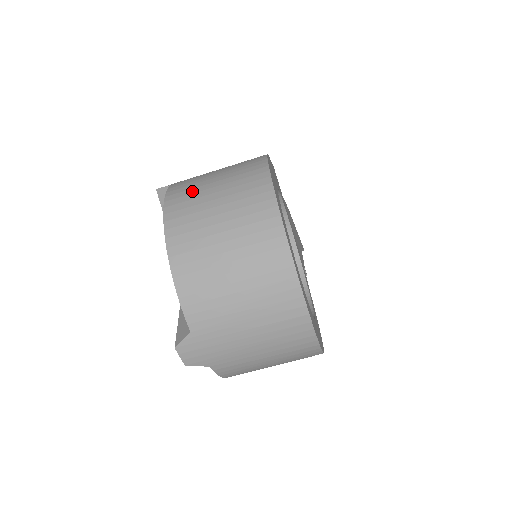
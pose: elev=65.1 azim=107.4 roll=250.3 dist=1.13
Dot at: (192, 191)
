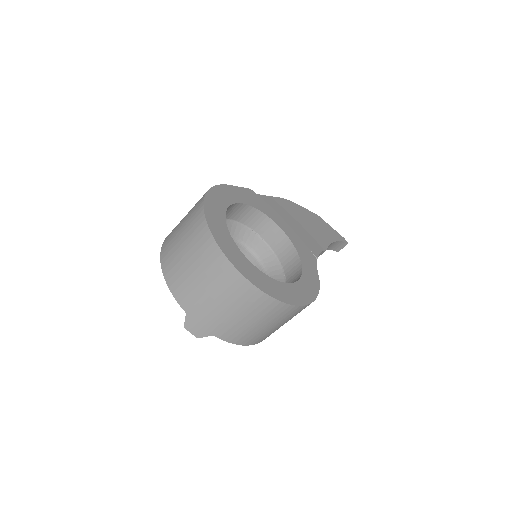
Dot at: (175, 227)
